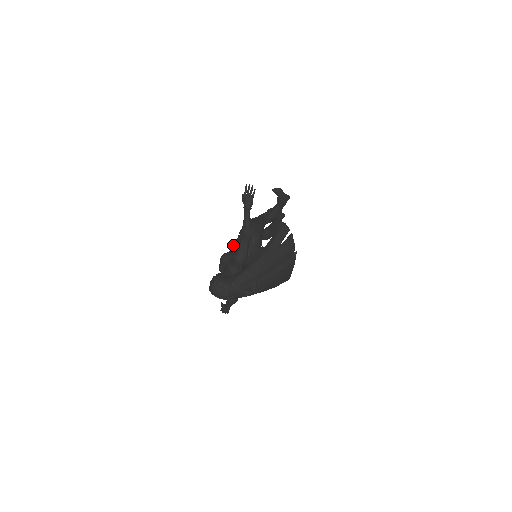
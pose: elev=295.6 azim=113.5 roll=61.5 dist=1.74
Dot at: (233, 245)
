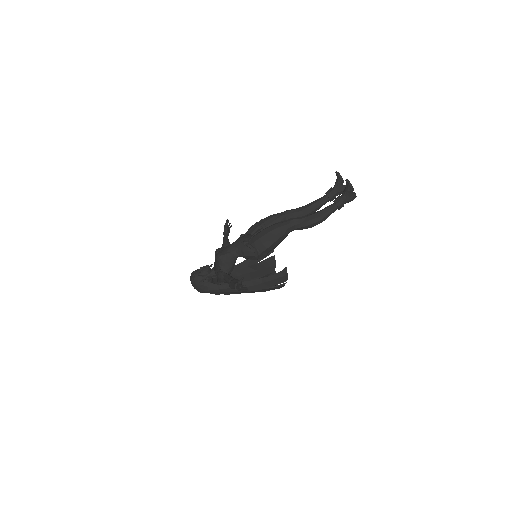
Dot at: (239, 244)
